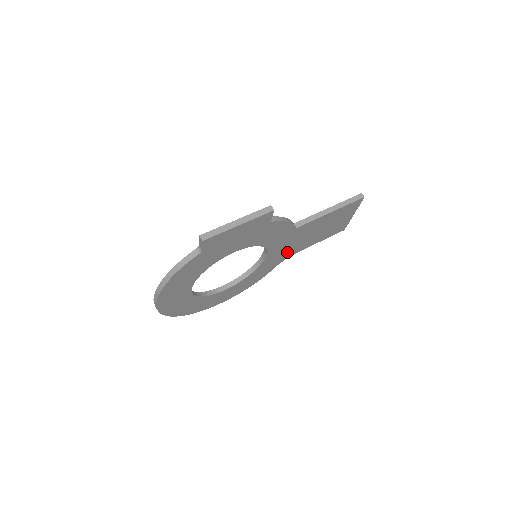
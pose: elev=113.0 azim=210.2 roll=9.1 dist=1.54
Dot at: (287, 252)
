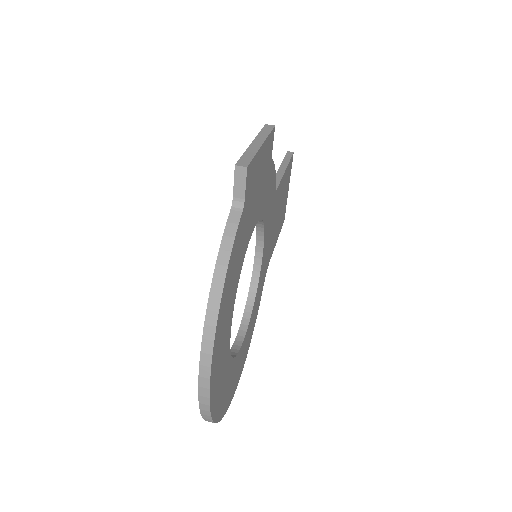
Dot at: (268, 254)
